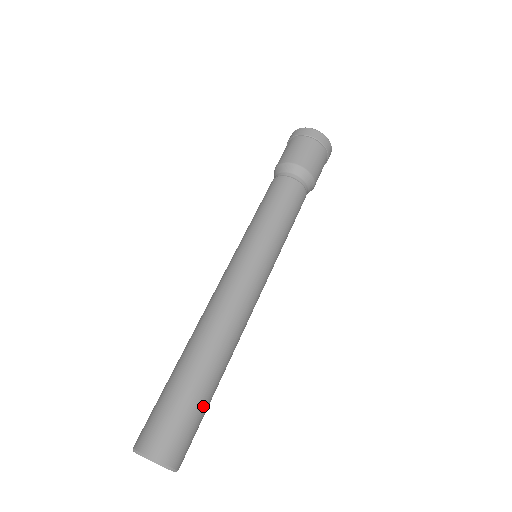
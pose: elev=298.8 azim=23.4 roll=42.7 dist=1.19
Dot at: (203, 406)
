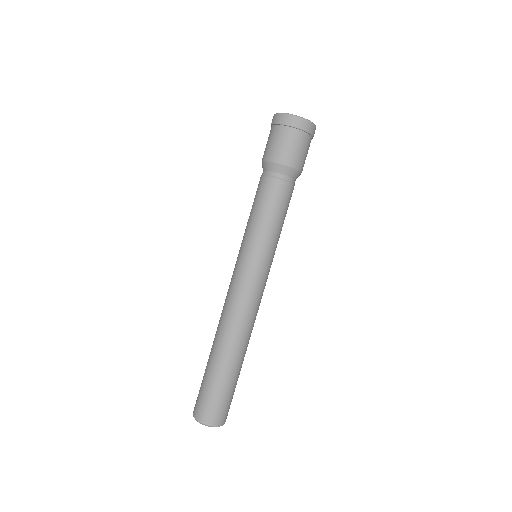
Dot at: occluded
